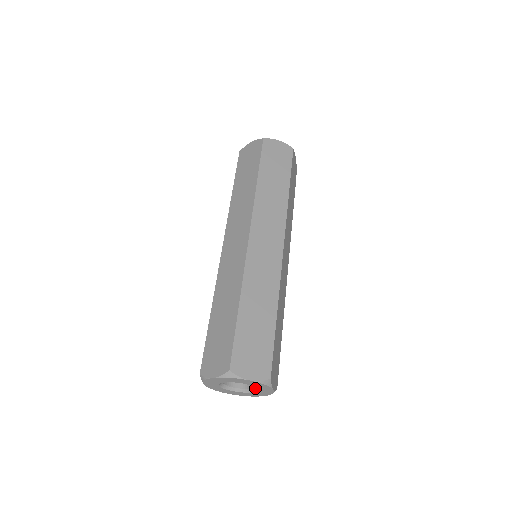
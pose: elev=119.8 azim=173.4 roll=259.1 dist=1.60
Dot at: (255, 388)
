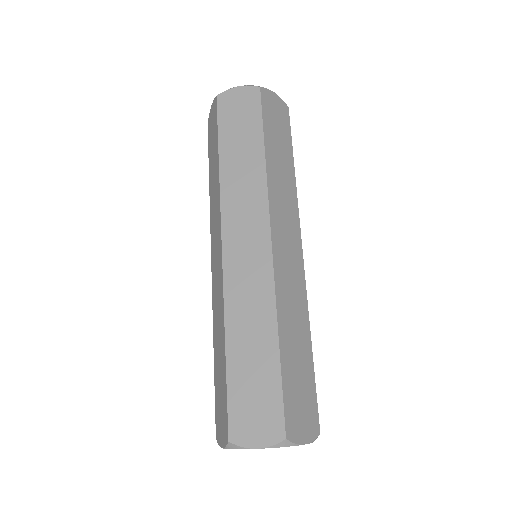
Dot at: occluded
